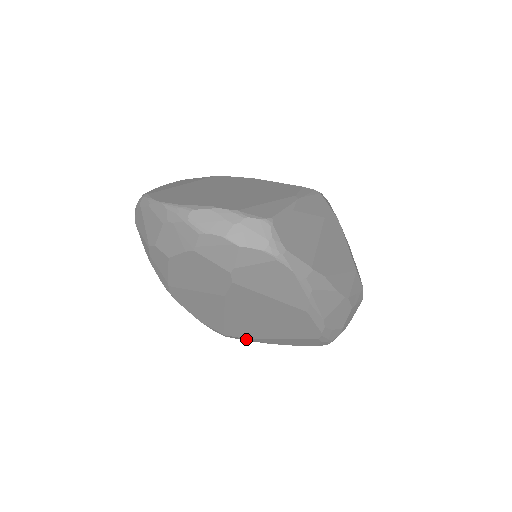
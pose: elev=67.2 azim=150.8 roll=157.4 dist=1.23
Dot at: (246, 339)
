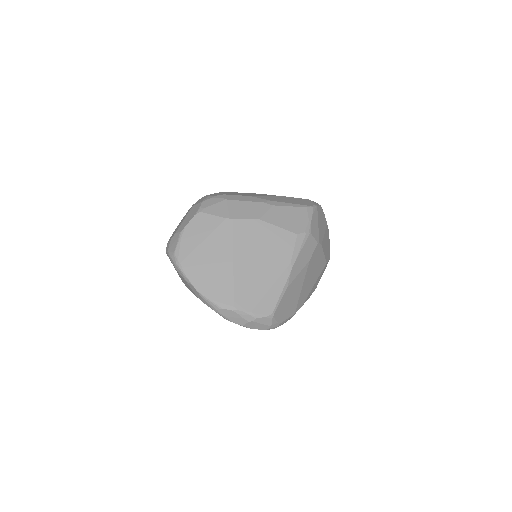
Dot at: occluded
